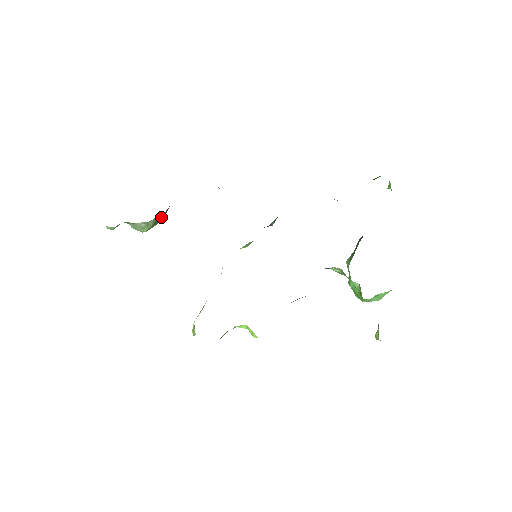
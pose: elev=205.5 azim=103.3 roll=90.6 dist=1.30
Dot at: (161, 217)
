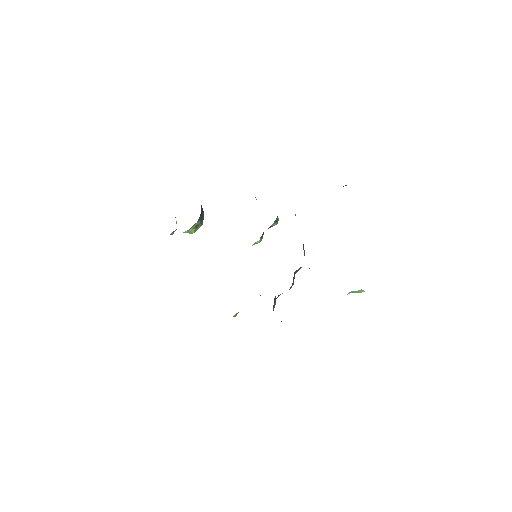
Dot at: (199, 223)
